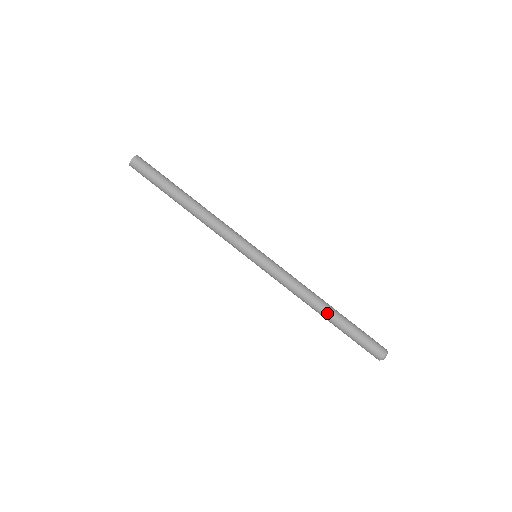
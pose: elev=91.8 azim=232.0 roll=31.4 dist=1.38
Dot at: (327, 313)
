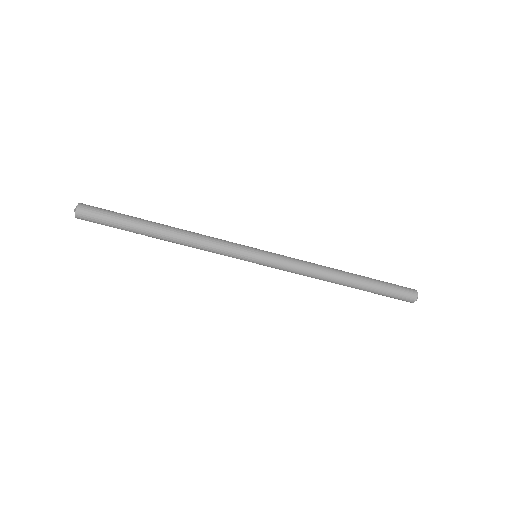
Dot at: (350, 279)
